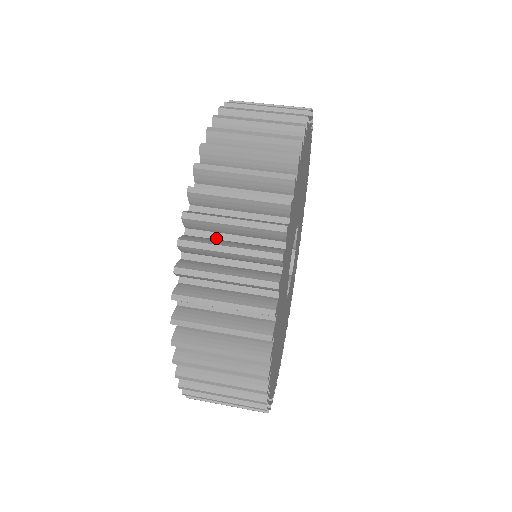
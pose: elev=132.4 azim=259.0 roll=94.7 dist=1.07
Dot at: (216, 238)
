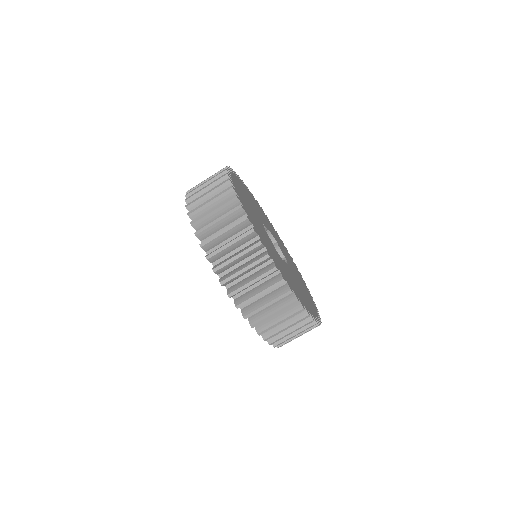
Dot at: (255, 301)
